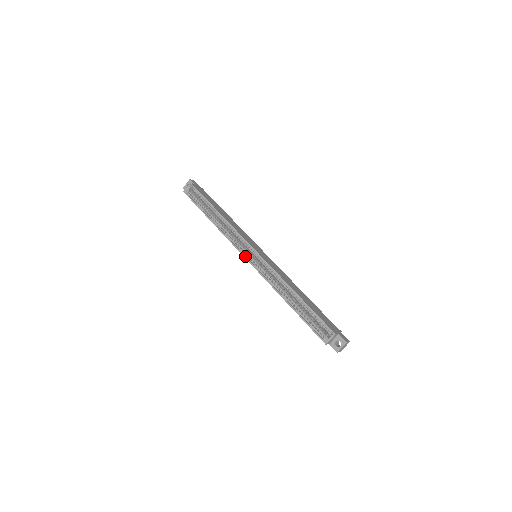
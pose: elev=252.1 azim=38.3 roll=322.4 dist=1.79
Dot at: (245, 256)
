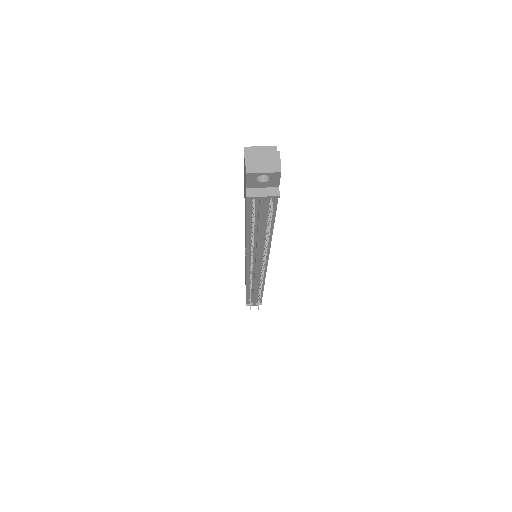
Dot at: occluded
